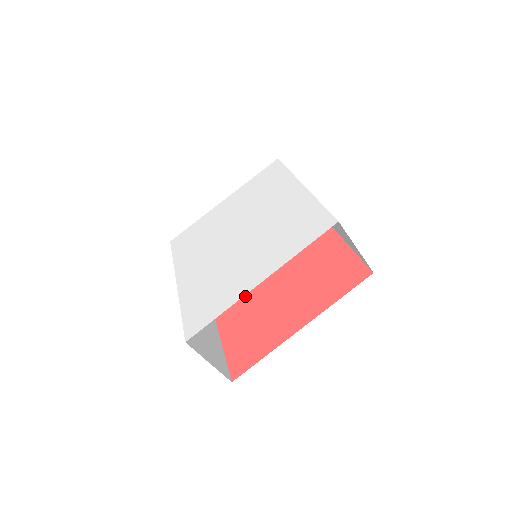
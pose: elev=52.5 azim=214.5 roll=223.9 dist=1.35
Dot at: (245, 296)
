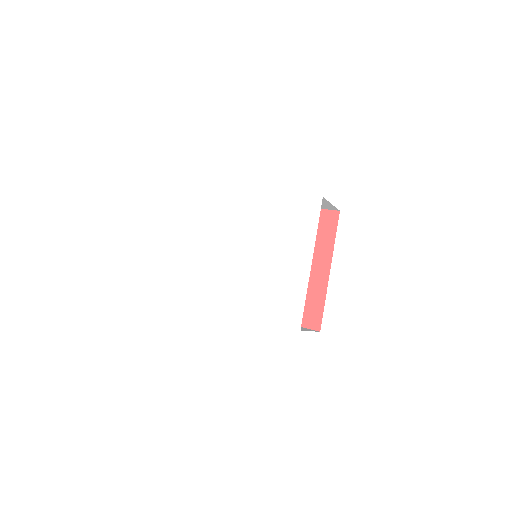
Dot at: occluded
